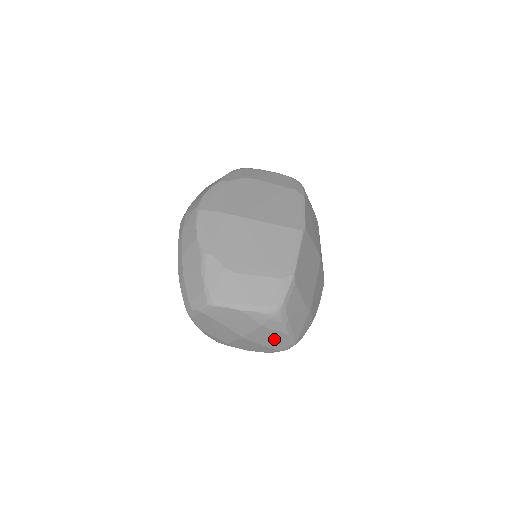
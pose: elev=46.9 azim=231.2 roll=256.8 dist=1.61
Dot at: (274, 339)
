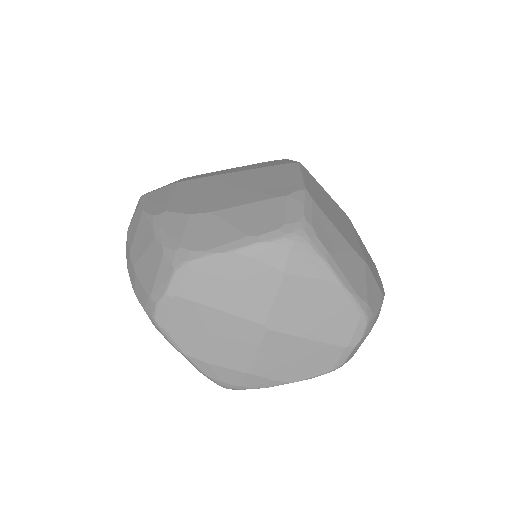
Dot at: (323, 311)
